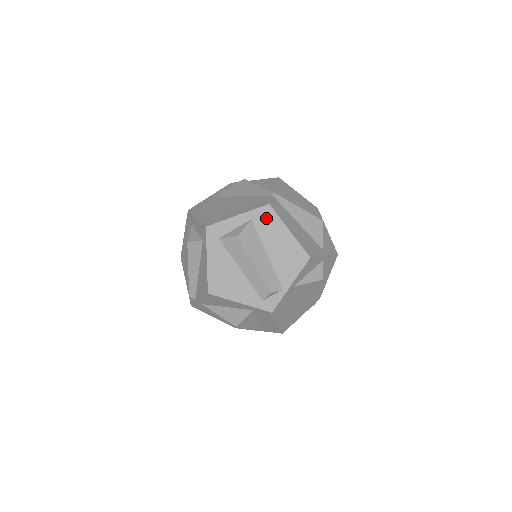
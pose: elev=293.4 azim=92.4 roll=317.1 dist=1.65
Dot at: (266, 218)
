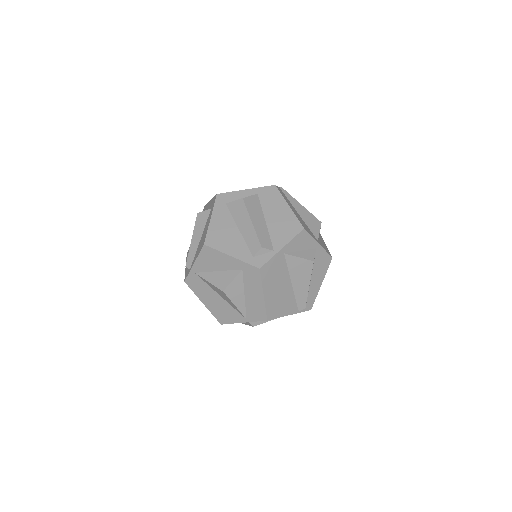
Dot at: (270, 194)
